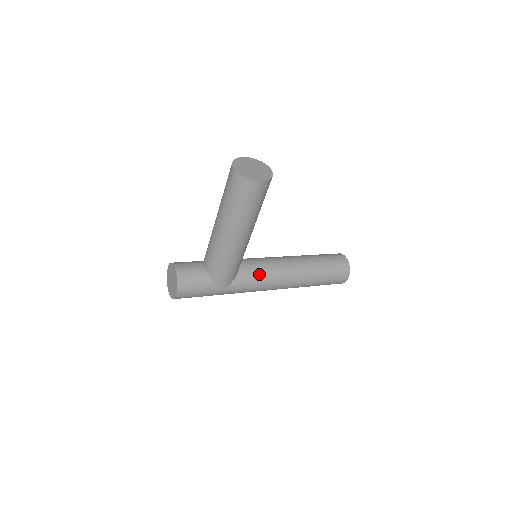
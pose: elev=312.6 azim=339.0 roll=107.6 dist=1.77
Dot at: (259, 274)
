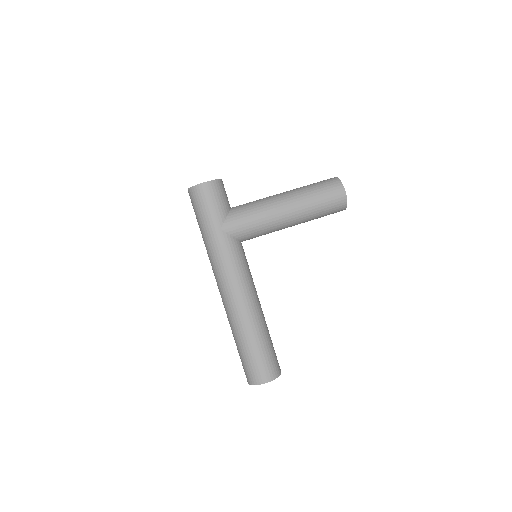
Dot at: (244, 264)
